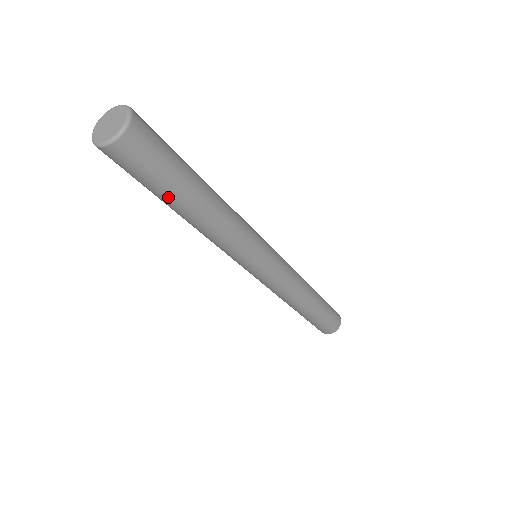
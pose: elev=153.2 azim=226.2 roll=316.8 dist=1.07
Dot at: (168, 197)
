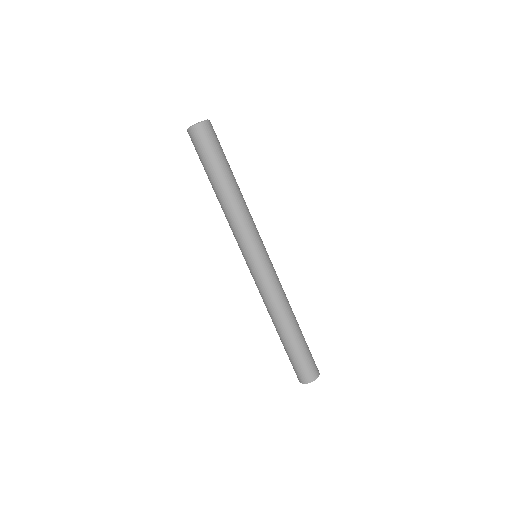
Dot at: (215, 169)
